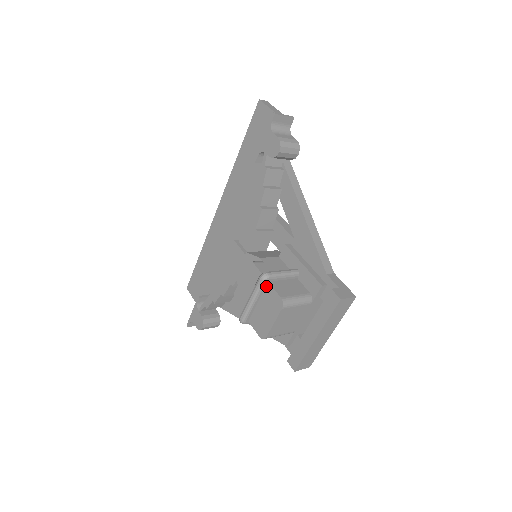
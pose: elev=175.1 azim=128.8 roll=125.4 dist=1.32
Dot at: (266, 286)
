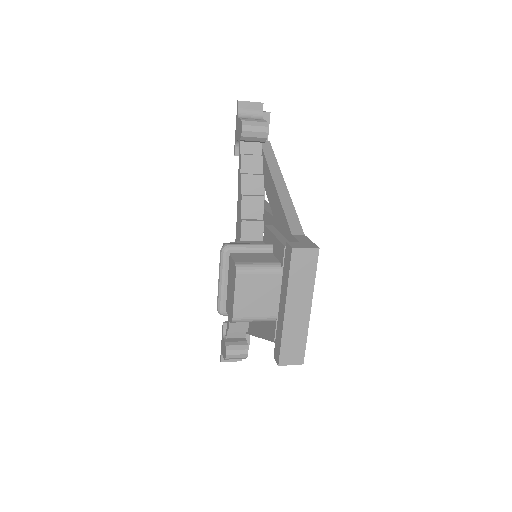
Dot at: (229, 259)
